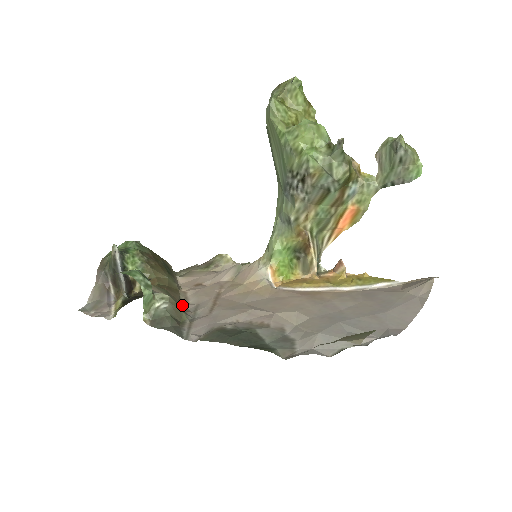
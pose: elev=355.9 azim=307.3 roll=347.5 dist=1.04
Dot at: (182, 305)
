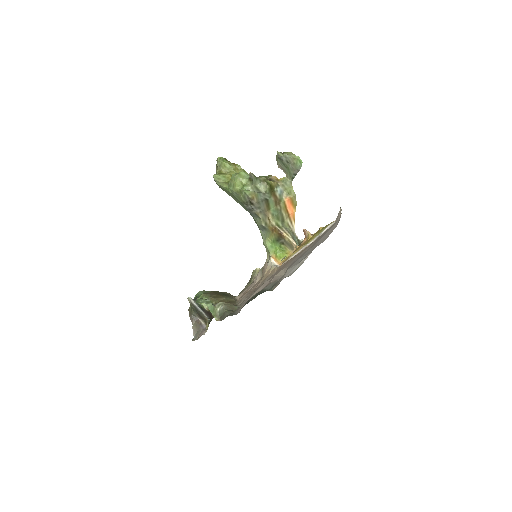
Dot at: occluded
